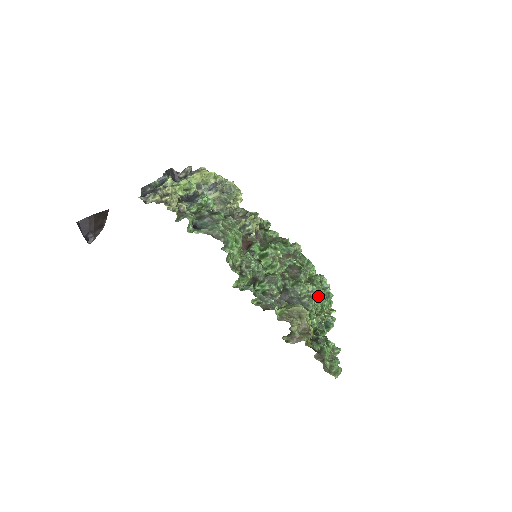
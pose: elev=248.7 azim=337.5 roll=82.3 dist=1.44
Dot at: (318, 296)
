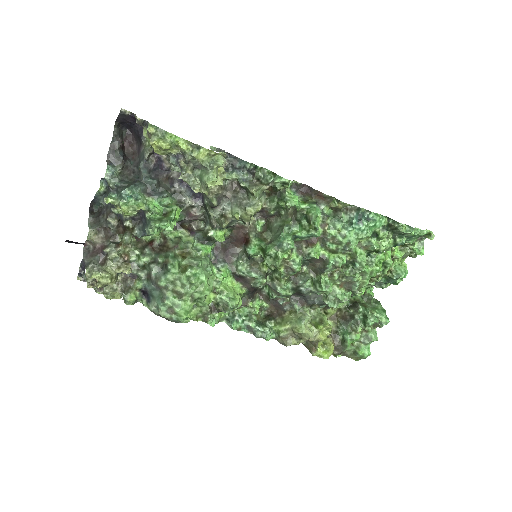
Dot at: (357, 284)
